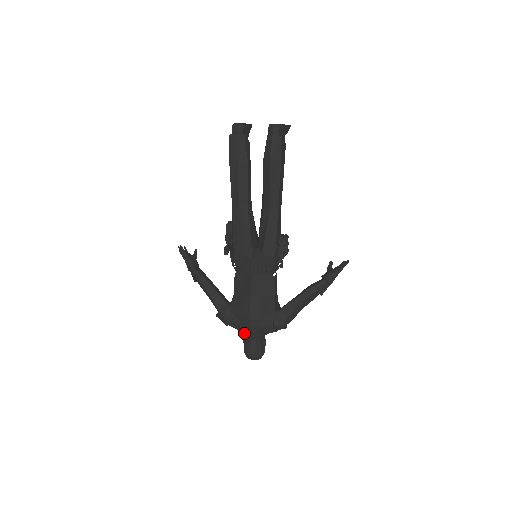
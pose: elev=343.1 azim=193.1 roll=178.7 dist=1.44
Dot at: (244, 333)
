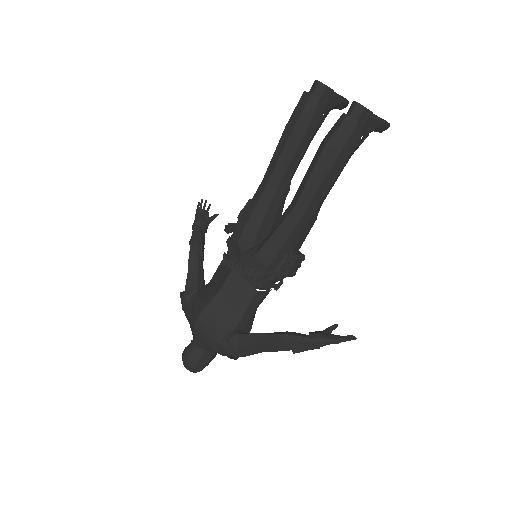
Dot at: occluded
